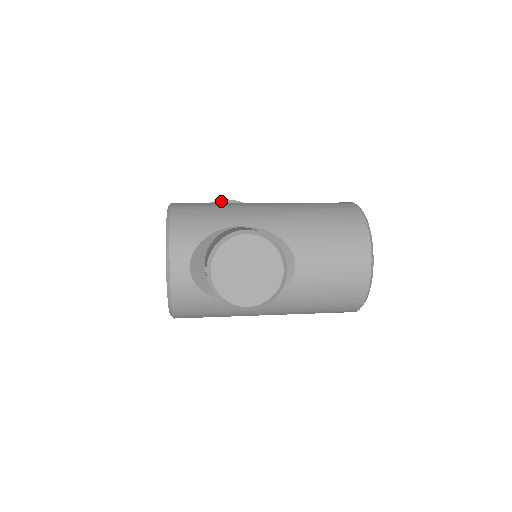
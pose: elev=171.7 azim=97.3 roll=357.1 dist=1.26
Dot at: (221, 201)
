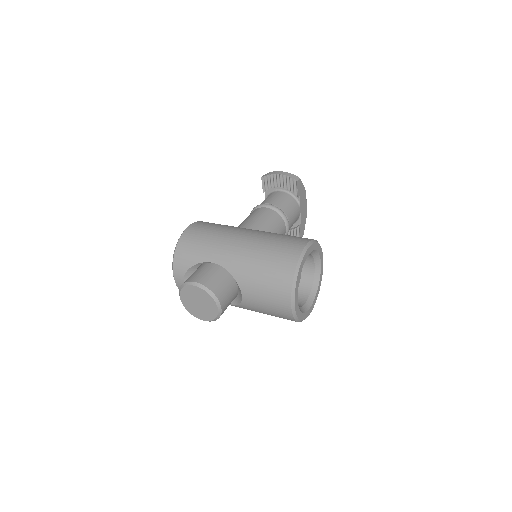
Dot at: (275, 175)
